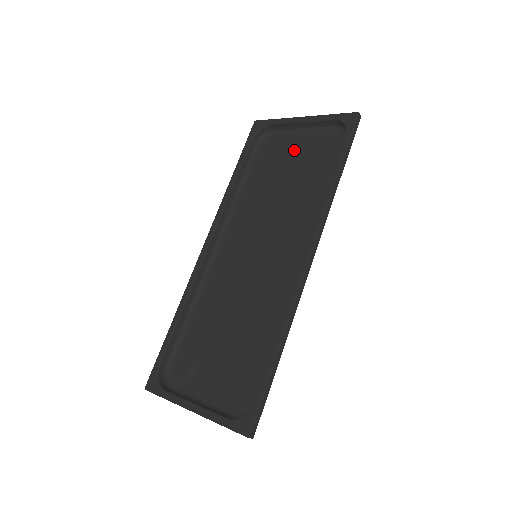
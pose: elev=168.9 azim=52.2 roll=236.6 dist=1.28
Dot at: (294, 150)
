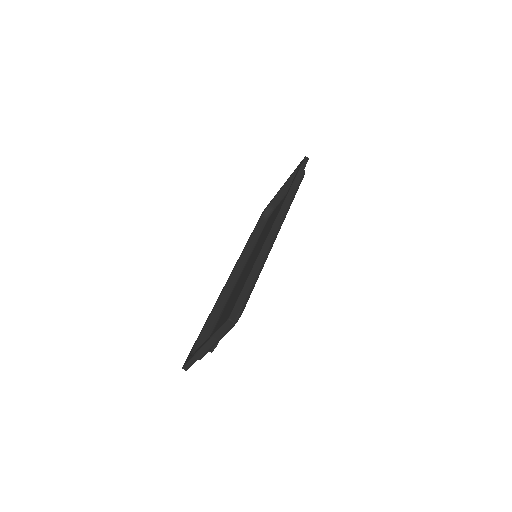
Dot at: occluded
